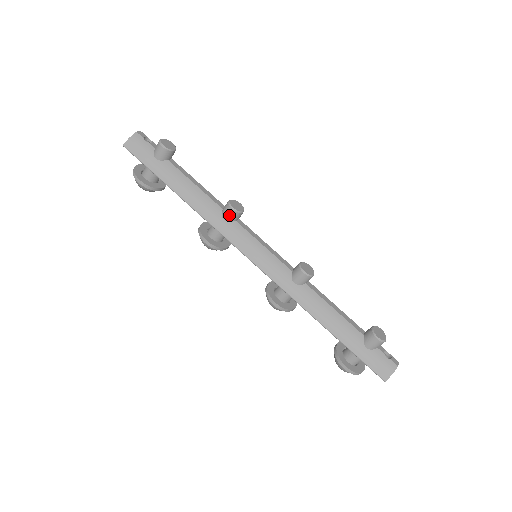
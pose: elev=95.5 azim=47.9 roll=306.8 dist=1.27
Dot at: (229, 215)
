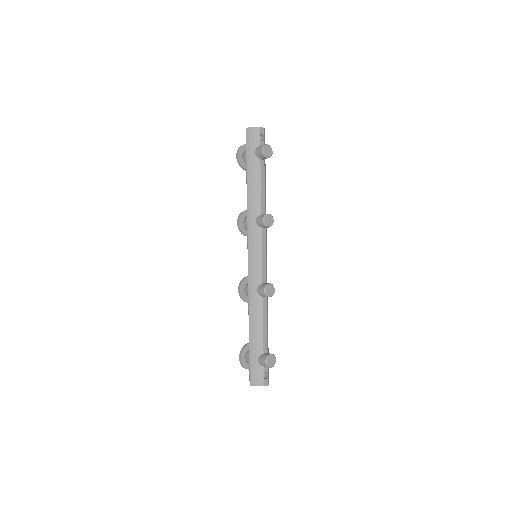
Dot at: (260, 221)
